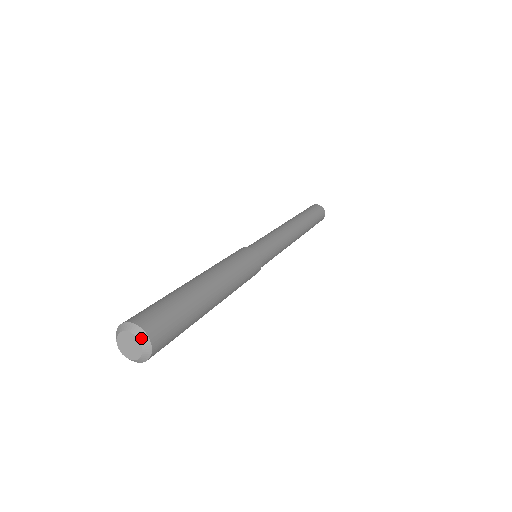
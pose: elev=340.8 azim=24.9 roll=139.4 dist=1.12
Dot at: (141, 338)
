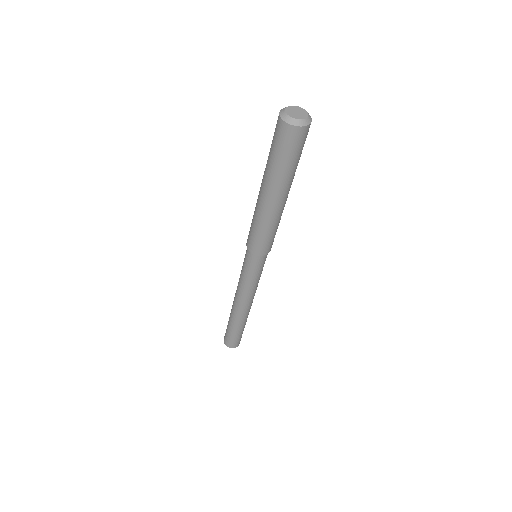
Dot at: (299, 107)
